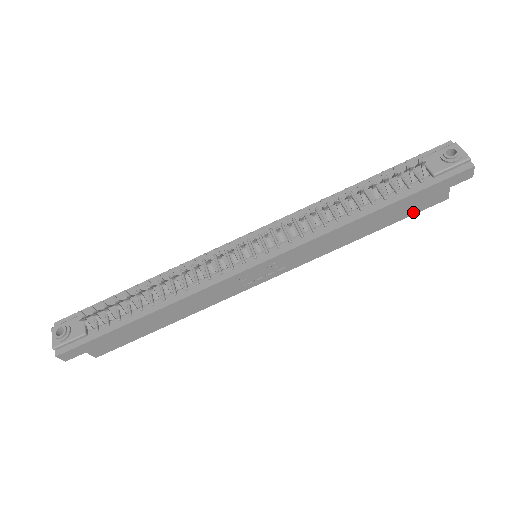
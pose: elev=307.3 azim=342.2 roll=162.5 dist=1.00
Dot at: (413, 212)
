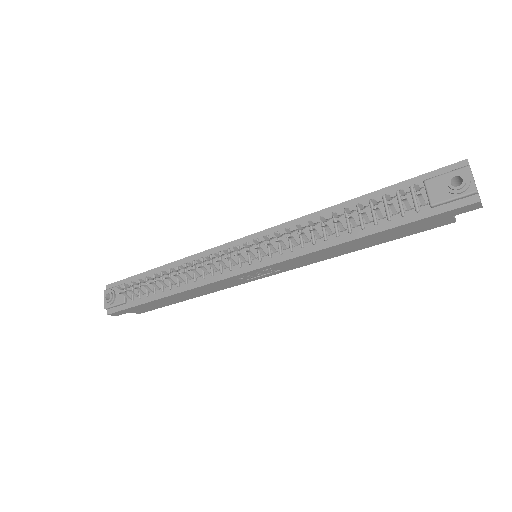
Dot at: (413, 233)
